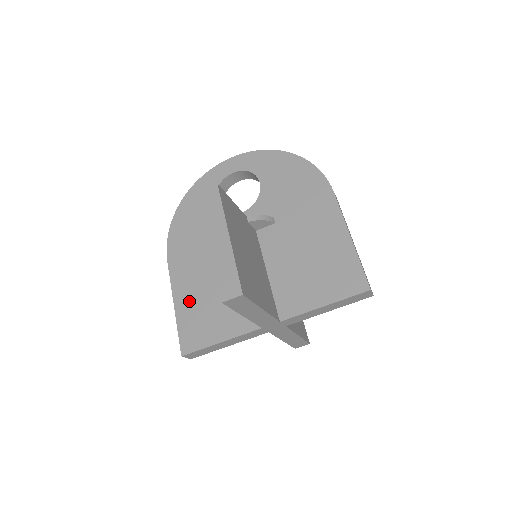
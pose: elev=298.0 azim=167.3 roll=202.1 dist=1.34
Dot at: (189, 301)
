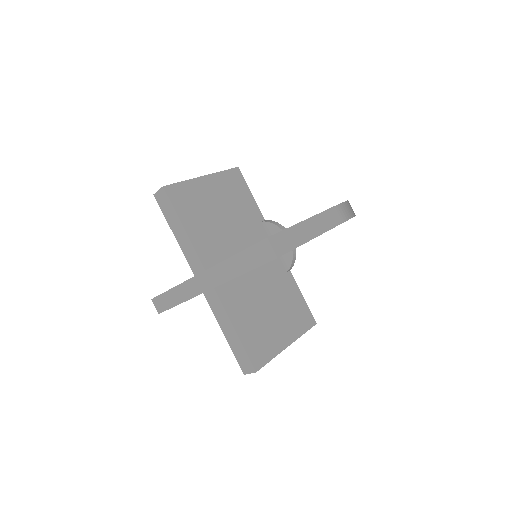
Dot at: occluded
